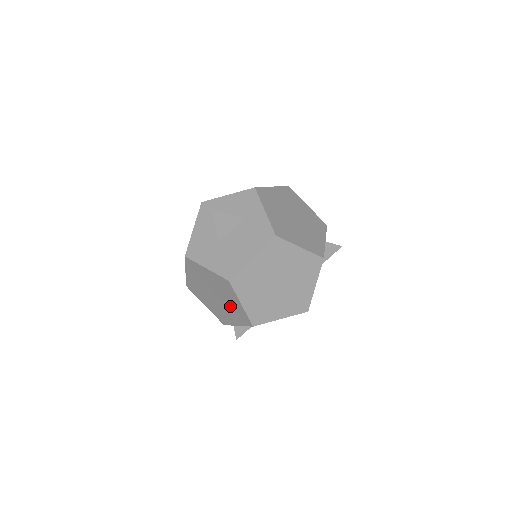
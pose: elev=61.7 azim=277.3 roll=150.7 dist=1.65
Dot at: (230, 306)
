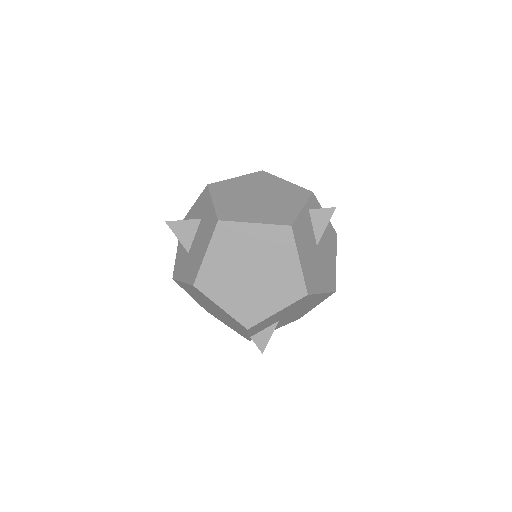
Dot at: (224, 315)
